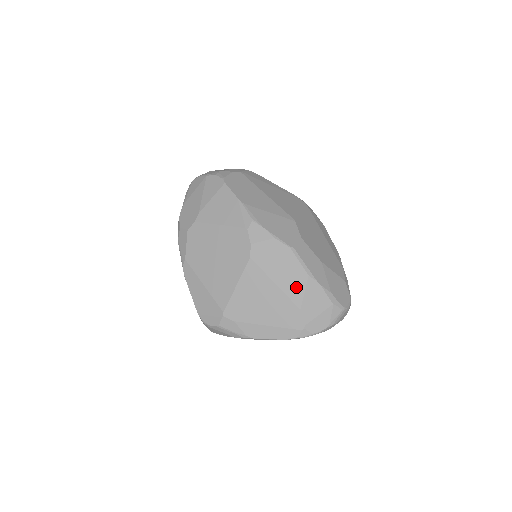
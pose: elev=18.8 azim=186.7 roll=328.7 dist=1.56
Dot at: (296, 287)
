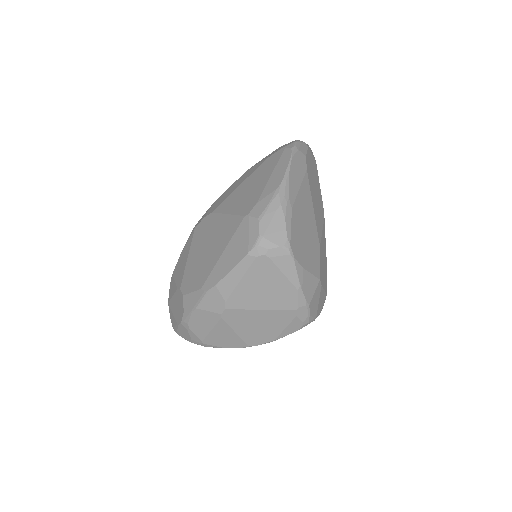
Dot at: (250, 171)
